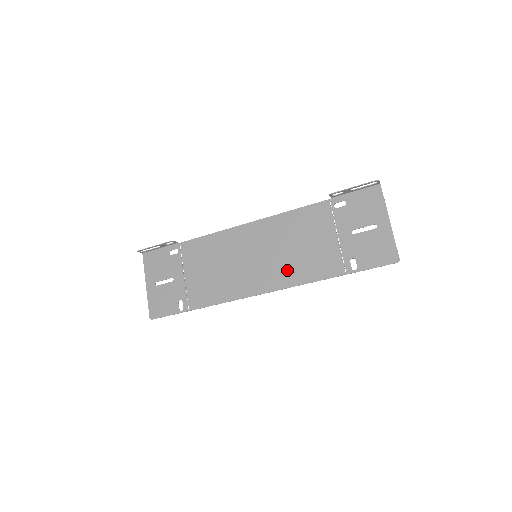
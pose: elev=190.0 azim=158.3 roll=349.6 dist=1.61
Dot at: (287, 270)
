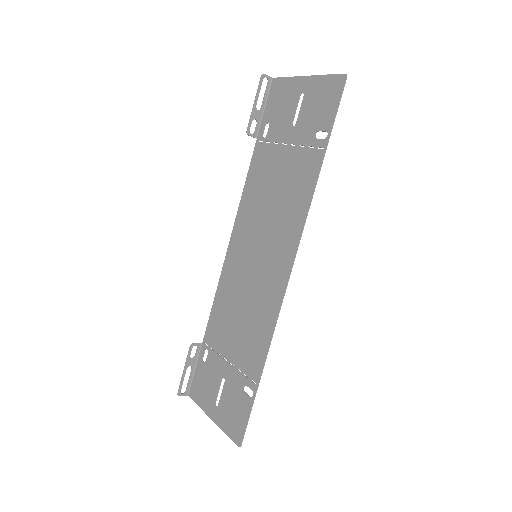
Dot at: (285, 224)
